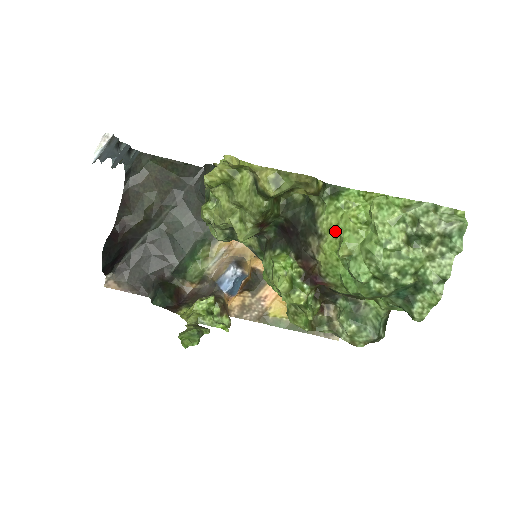
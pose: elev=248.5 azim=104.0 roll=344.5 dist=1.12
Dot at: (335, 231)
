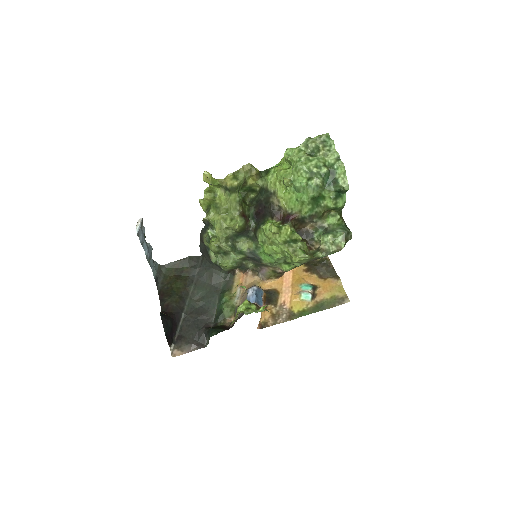
Dot at: (278, 182)
